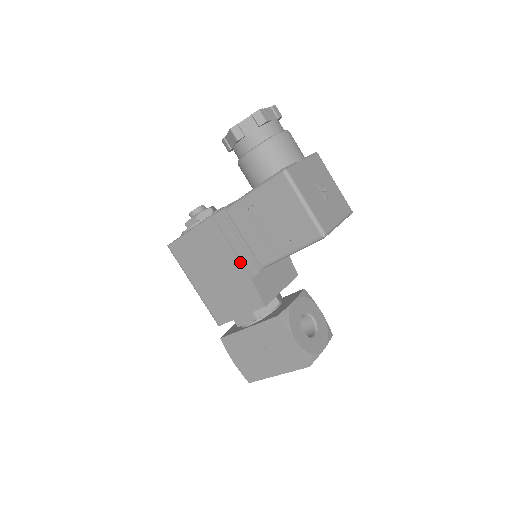
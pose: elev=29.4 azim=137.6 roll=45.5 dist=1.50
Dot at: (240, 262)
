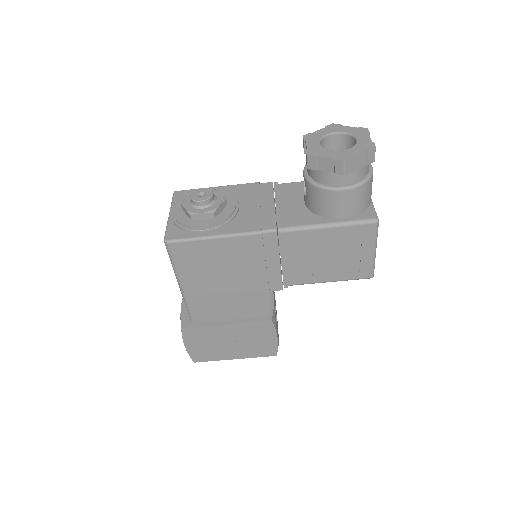
Dot at: (267, 279)
